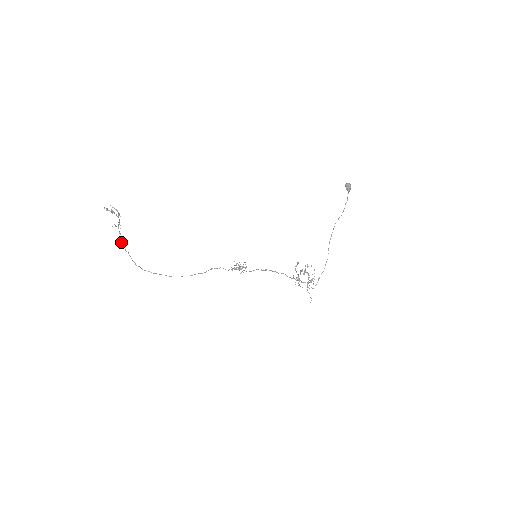
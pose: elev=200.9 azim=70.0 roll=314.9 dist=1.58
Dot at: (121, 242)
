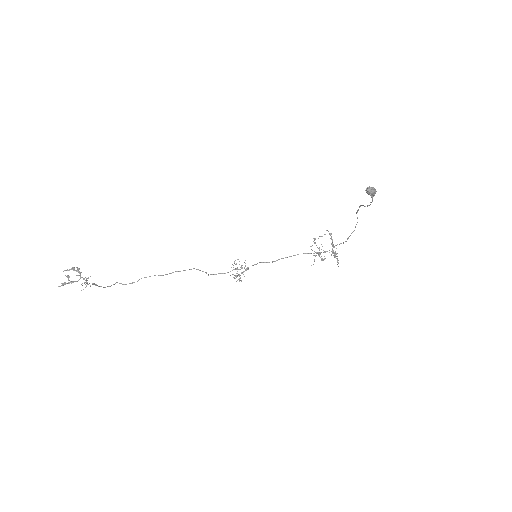
Dot at: occluded
